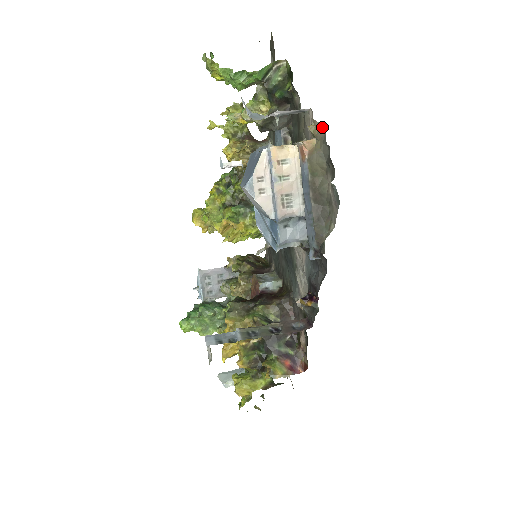
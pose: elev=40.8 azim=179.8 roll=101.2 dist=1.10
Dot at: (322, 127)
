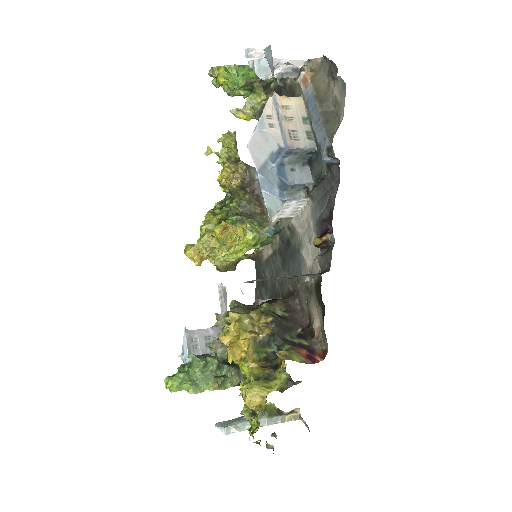
Dot at: occluded
